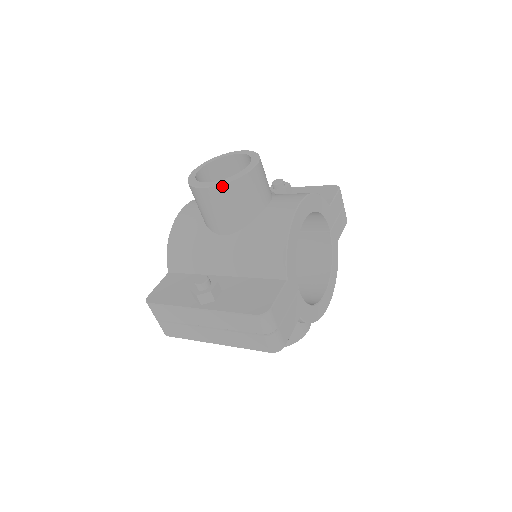
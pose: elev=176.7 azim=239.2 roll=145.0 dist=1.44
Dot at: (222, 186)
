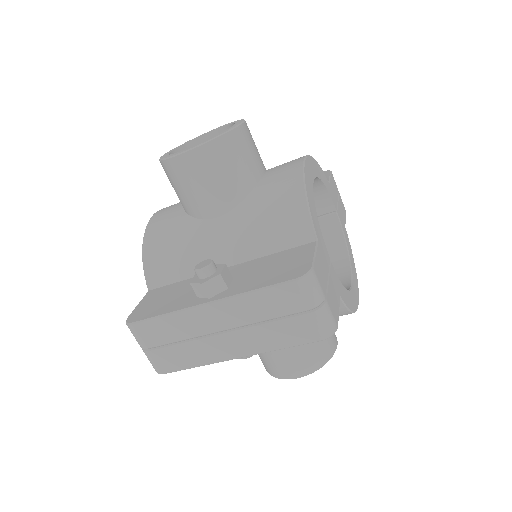
Dot at: (209, 144)
